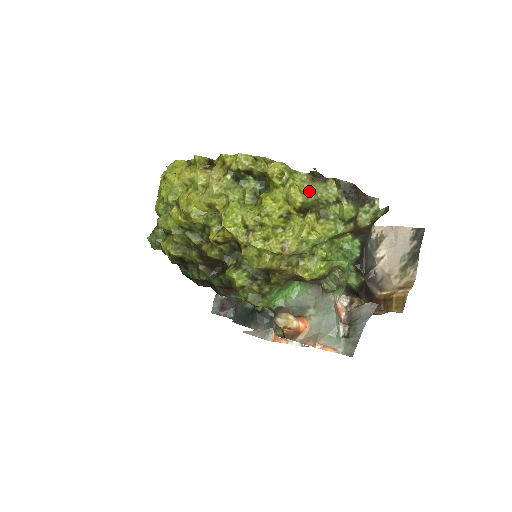
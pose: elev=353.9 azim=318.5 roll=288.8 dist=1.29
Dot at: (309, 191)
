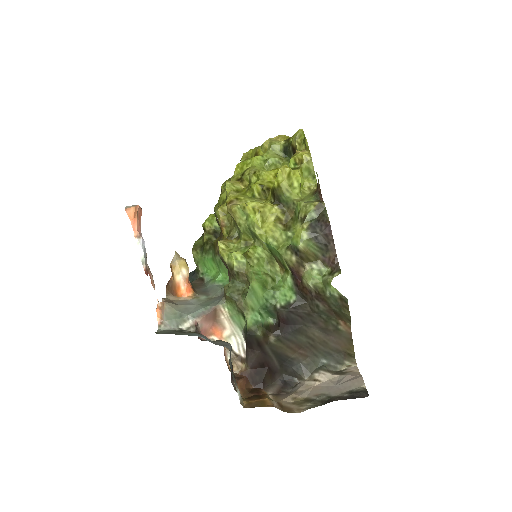
Dot at: (300, 193)
